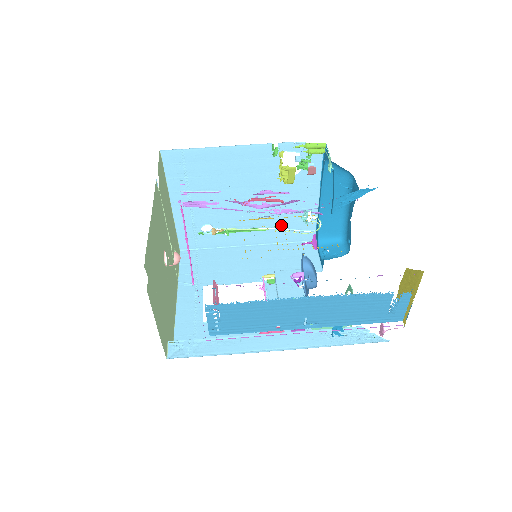
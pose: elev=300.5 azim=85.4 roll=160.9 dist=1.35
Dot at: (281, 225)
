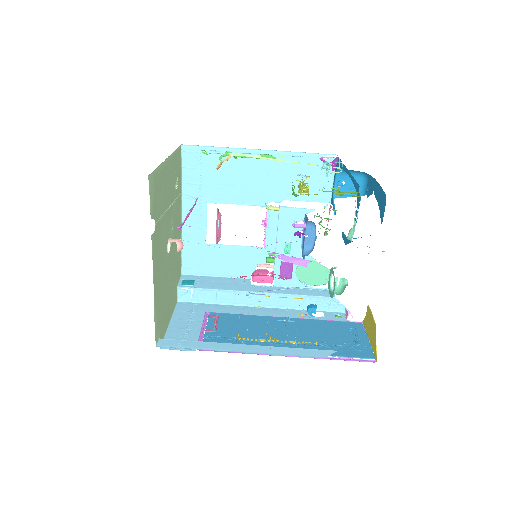
Dot at: occluded
